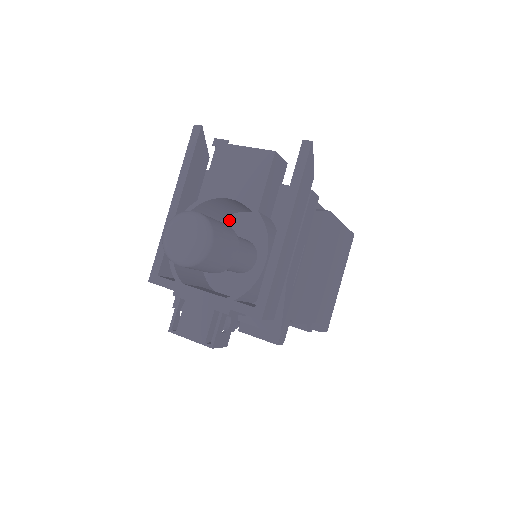
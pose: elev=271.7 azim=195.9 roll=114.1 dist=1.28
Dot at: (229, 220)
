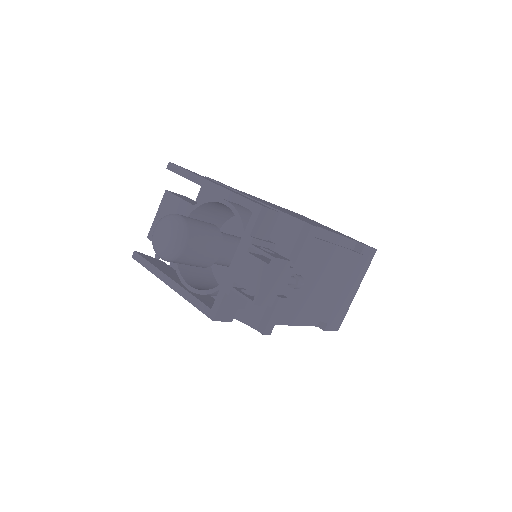
Dot at: occluded
